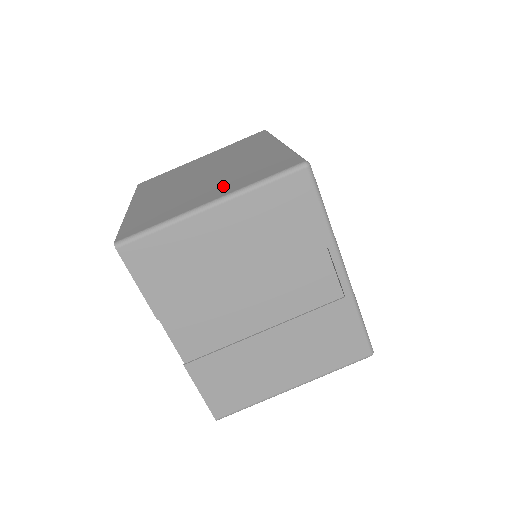
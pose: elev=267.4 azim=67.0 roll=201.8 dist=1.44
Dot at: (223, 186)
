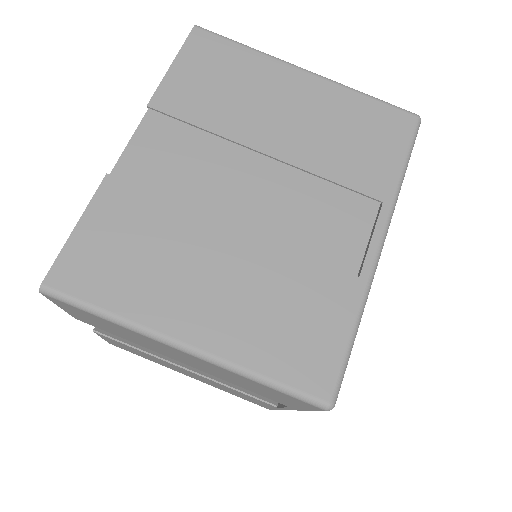
Dot at: occluded
